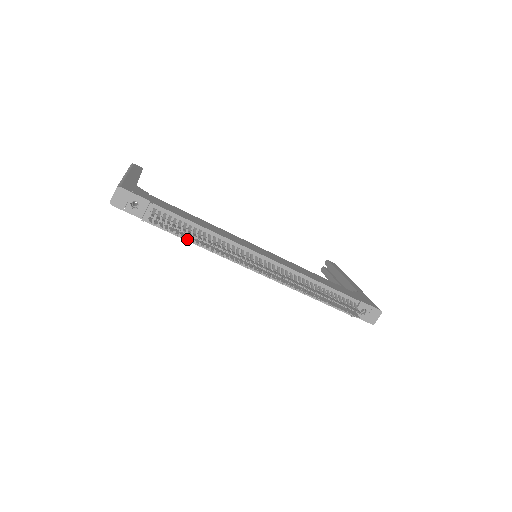
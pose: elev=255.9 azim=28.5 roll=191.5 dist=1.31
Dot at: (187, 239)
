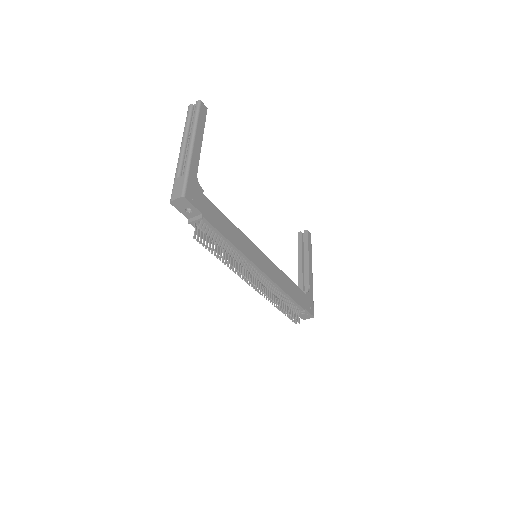
Dot at: (214, 255)
